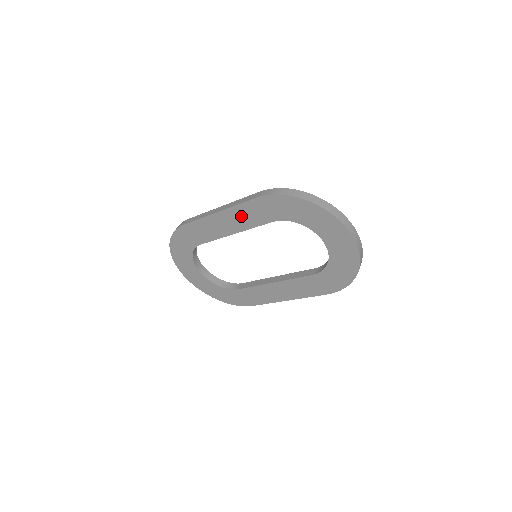
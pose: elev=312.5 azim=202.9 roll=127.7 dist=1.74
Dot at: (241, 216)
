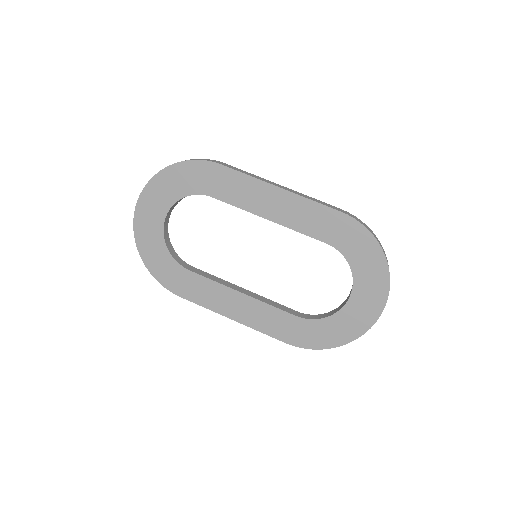
Dot at: (301, 212)
